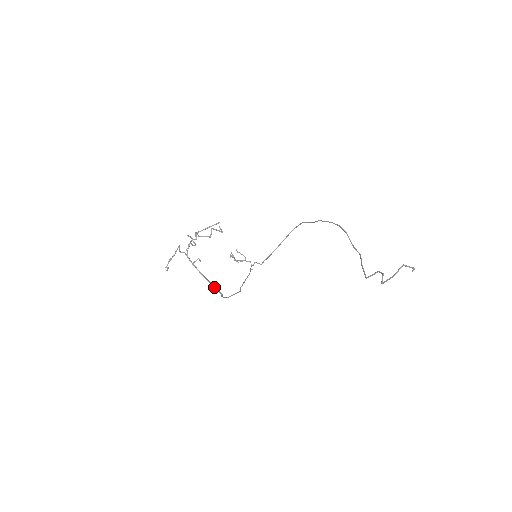
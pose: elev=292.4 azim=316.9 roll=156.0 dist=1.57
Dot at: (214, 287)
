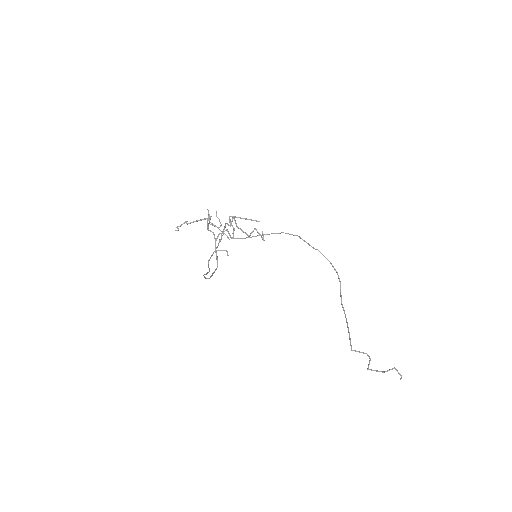
Dot at: occluded
